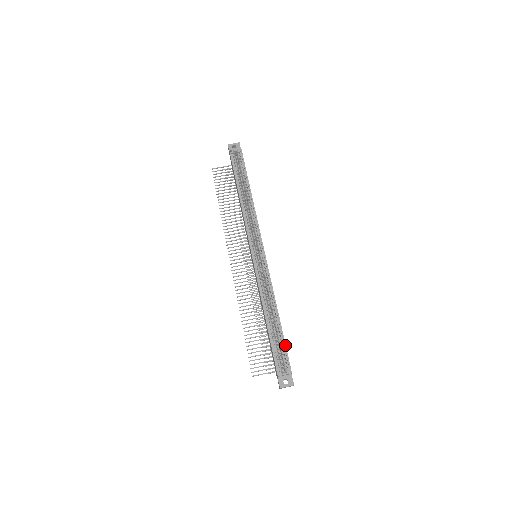
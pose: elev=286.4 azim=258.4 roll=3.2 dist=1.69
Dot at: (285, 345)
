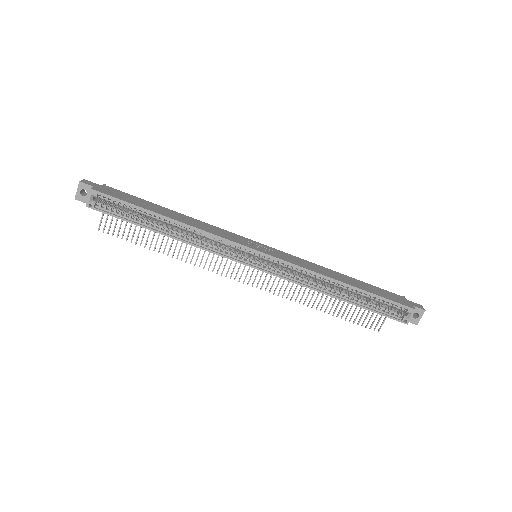
Dot at: (384, 298)
